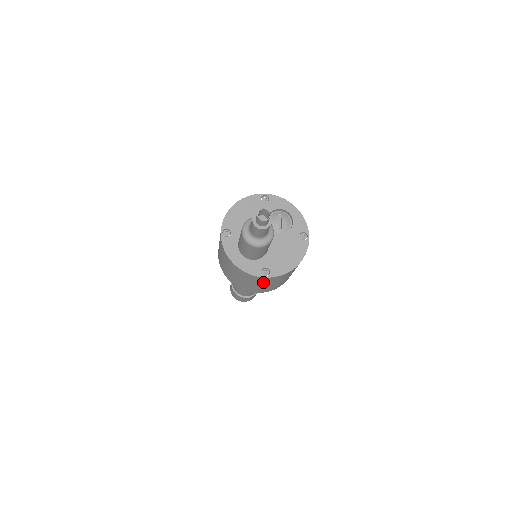
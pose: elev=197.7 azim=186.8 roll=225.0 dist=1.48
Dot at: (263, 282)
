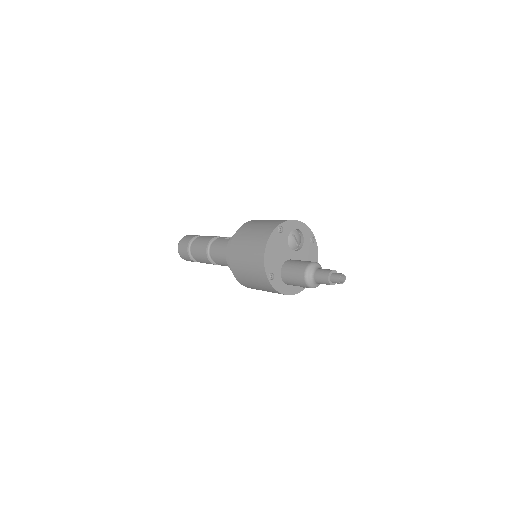
Dot at: occluded
